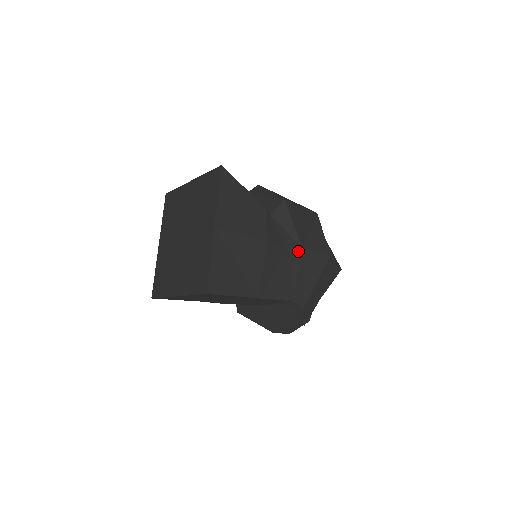
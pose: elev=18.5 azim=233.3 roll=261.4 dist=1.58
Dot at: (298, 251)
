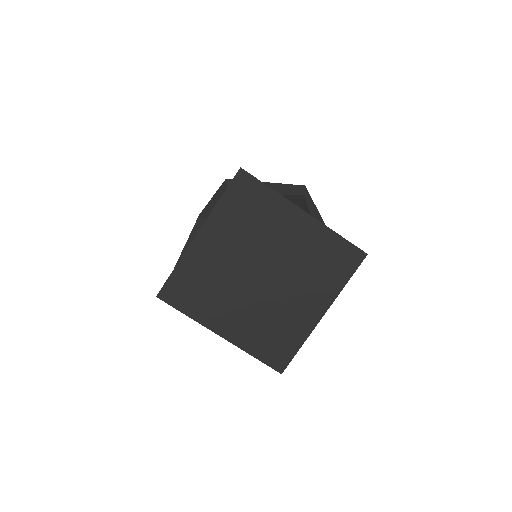
Dot at: occluded
